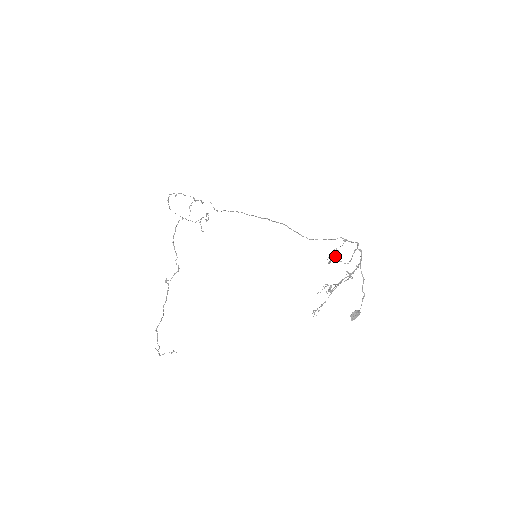
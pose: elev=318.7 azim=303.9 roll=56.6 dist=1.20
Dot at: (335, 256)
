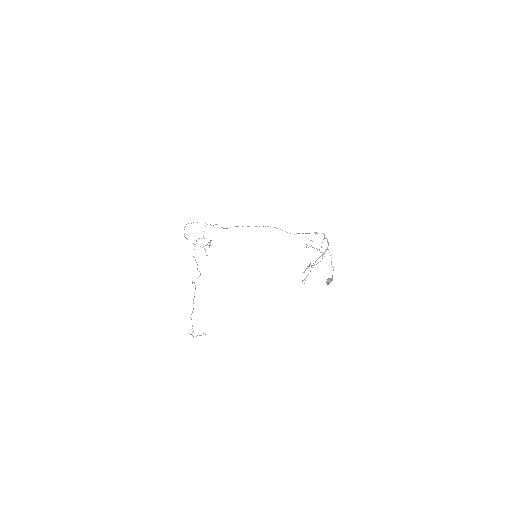
Dot at: (311, 245)
